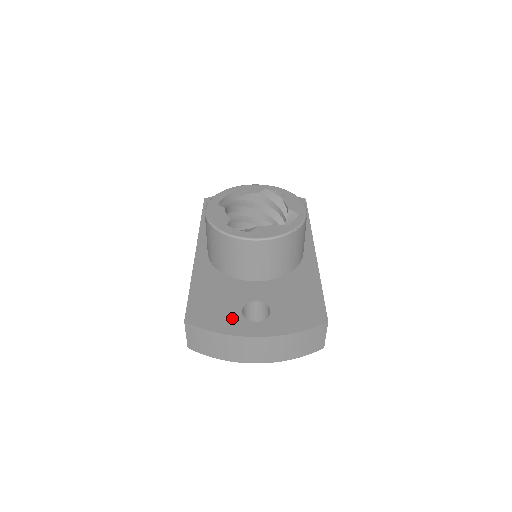
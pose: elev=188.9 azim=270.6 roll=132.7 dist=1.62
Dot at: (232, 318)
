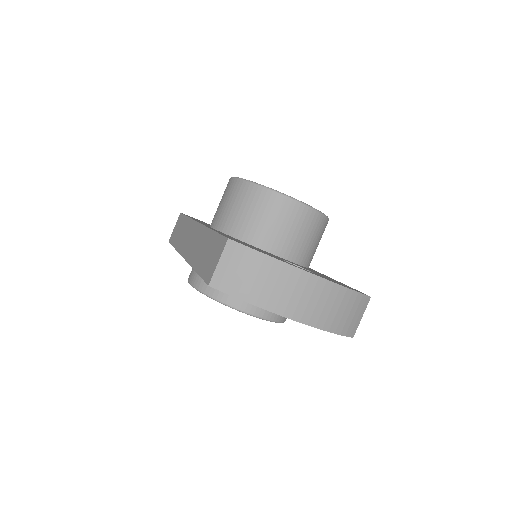
Dot at: (278, 258)
